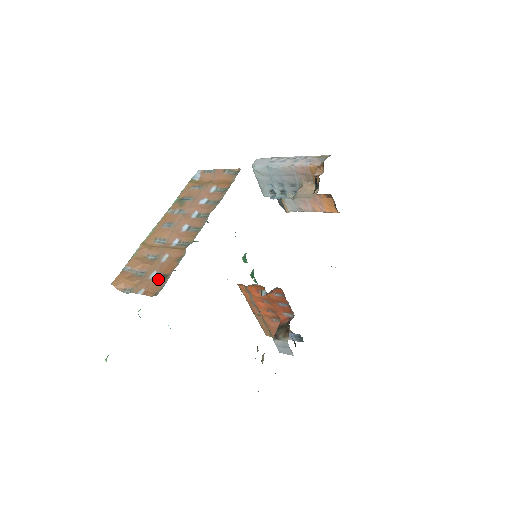
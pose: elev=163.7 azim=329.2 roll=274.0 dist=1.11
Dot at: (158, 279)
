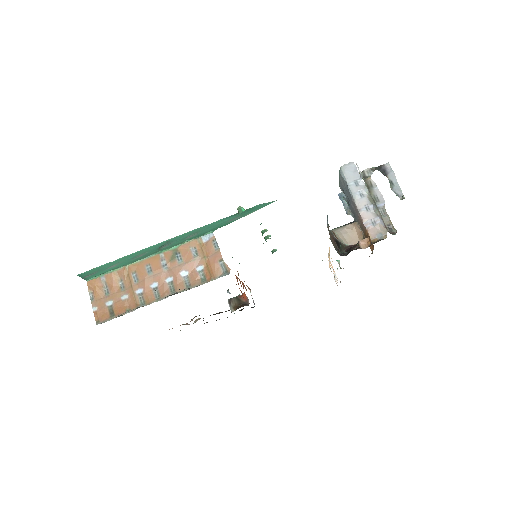
Dot at: (108, 311)
